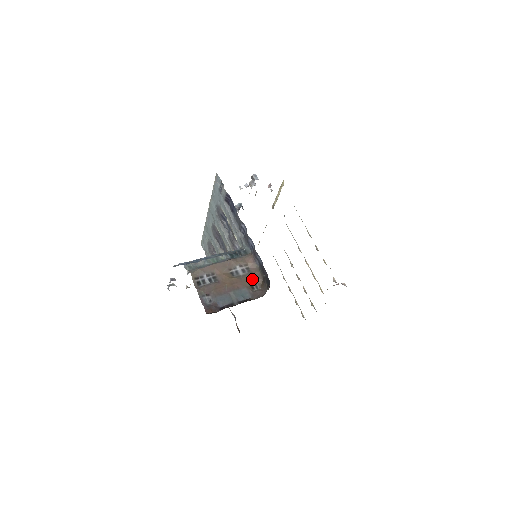
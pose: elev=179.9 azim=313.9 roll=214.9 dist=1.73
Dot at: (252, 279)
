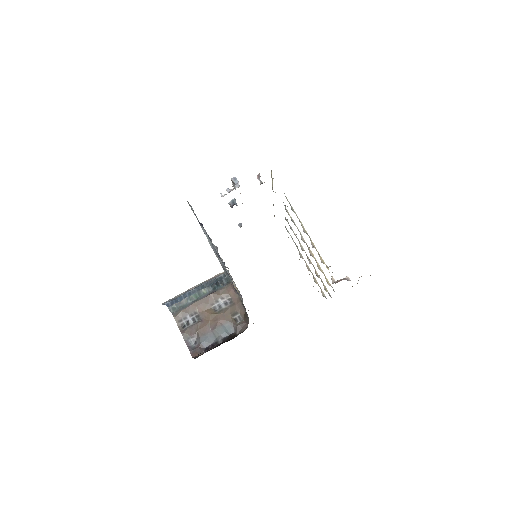
Dot at: (234, 311)
